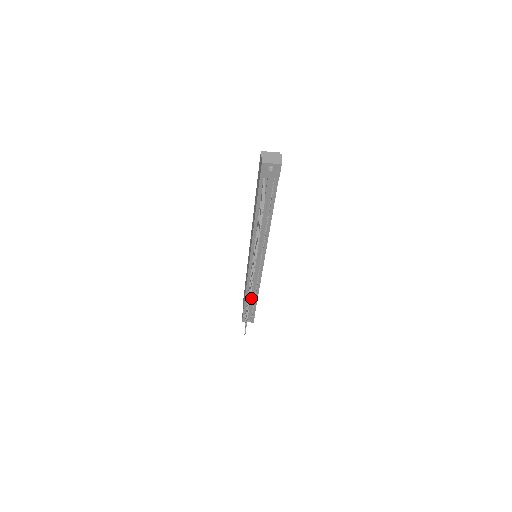
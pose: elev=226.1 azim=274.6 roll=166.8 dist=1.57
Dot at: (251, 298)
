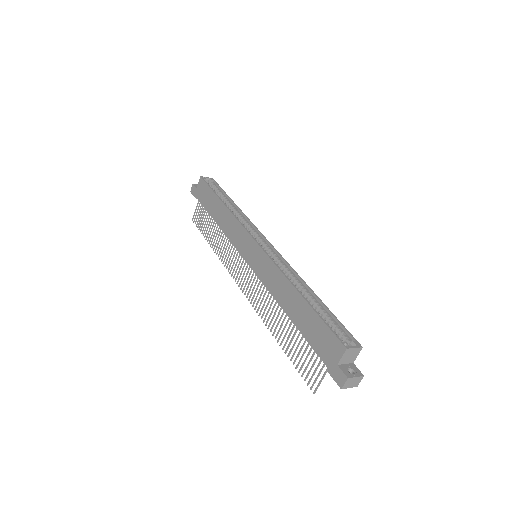
Dot at: occluded
